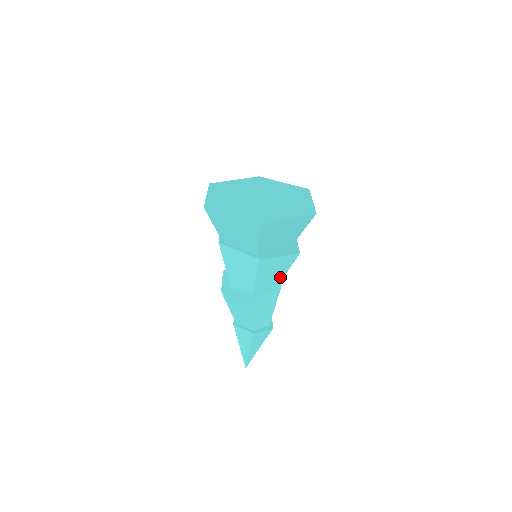
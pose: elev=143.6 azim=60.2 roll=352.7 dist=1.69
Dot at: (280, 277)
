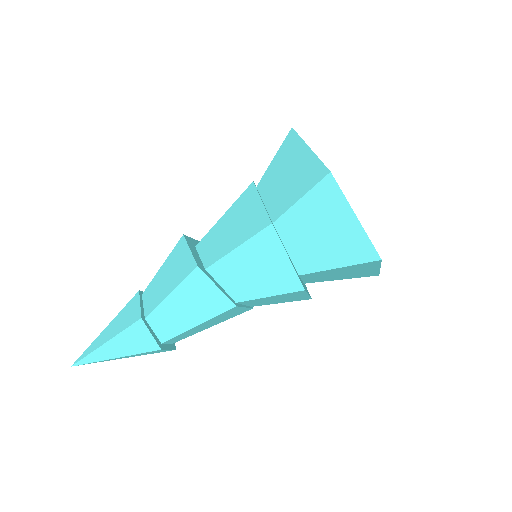
Dot at: (252, 293)
